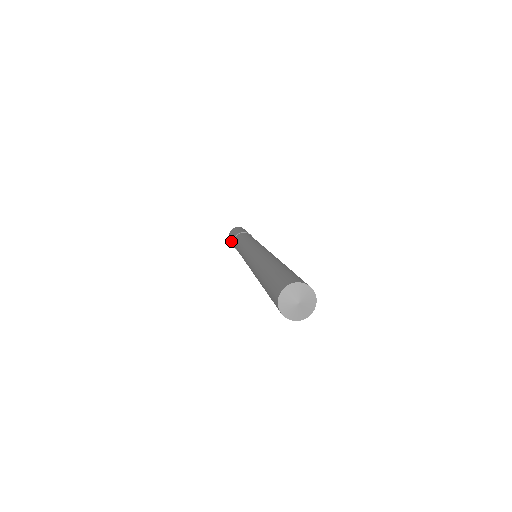
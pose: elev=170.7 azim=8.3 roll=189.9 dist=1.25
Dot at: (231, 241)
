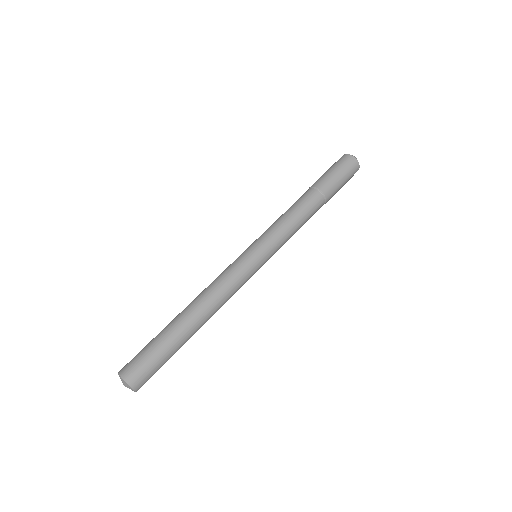
Dot at: occluded
